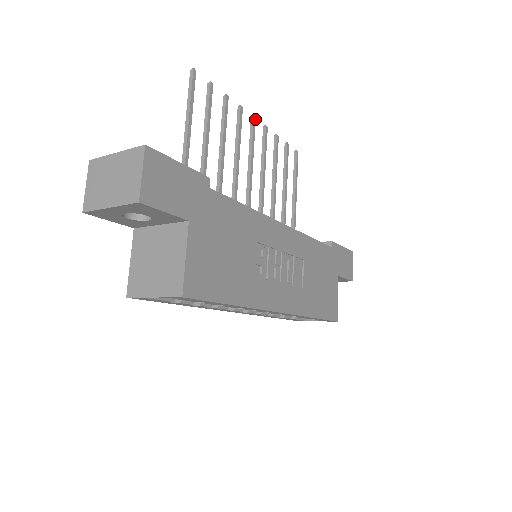
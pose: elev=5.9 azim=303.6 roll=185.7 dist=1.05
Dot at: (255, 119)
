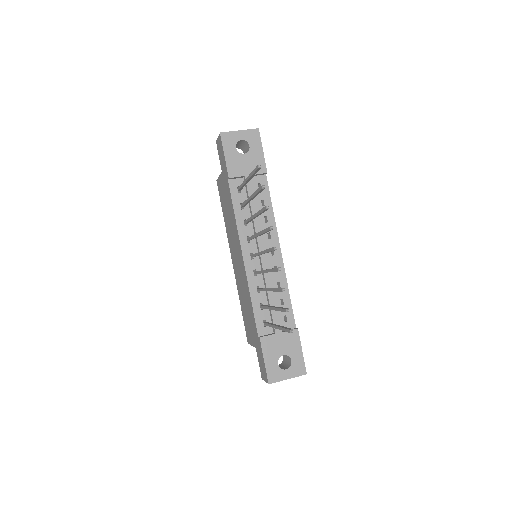
Dot at: (276, 247)
